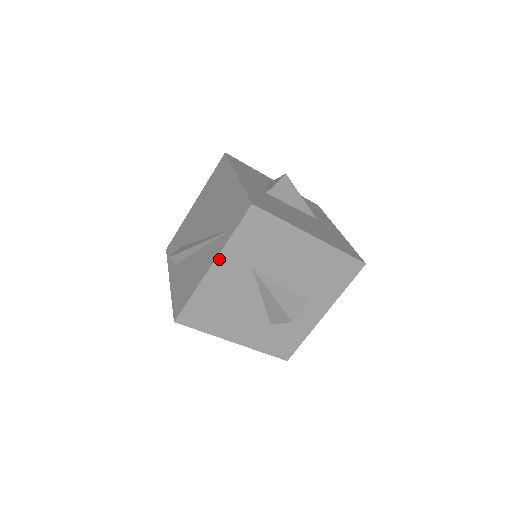
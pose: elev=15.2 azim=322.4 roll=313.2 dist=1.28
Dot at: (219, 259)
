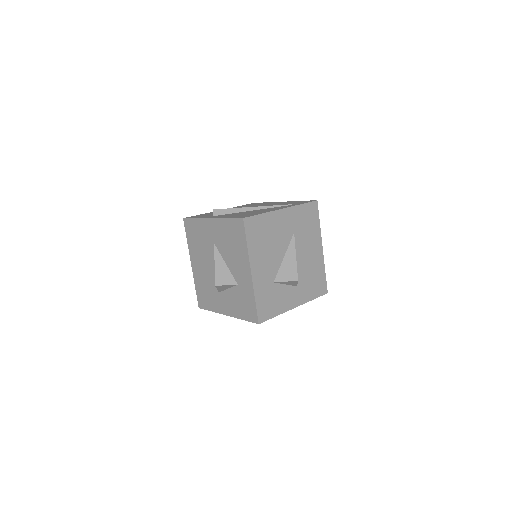
Dot at: (288, 209)
